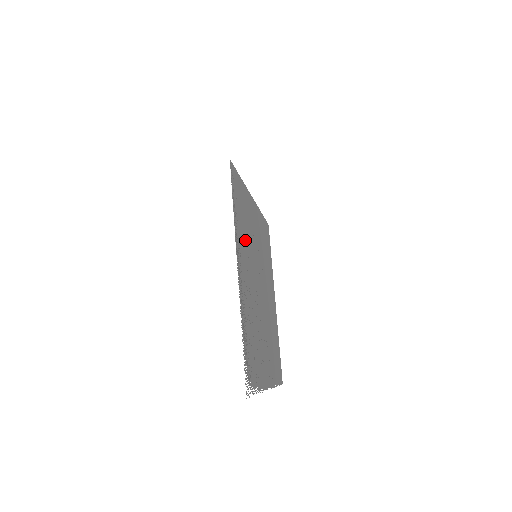
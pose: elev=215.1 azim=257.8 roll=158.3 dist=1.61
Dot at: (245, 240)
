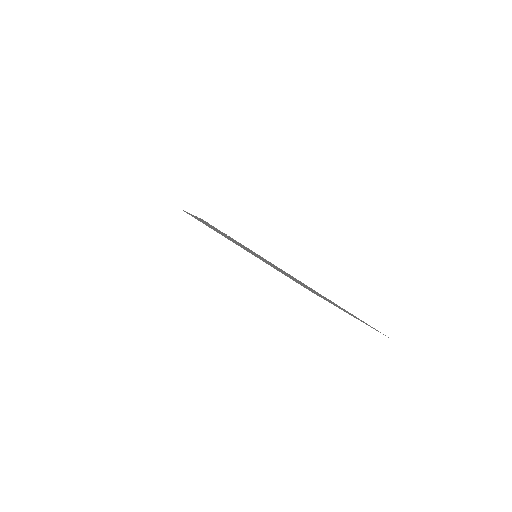
Dot at: occluded
